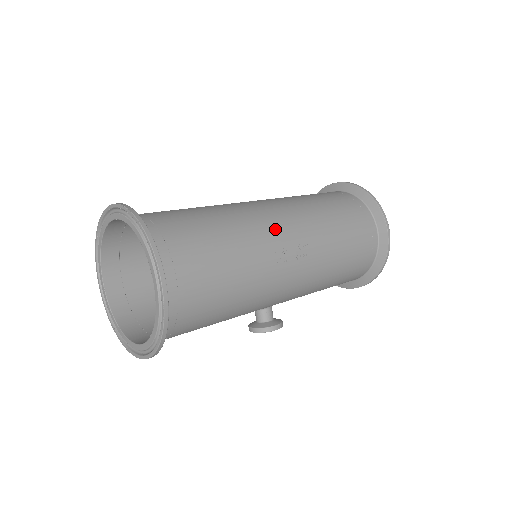
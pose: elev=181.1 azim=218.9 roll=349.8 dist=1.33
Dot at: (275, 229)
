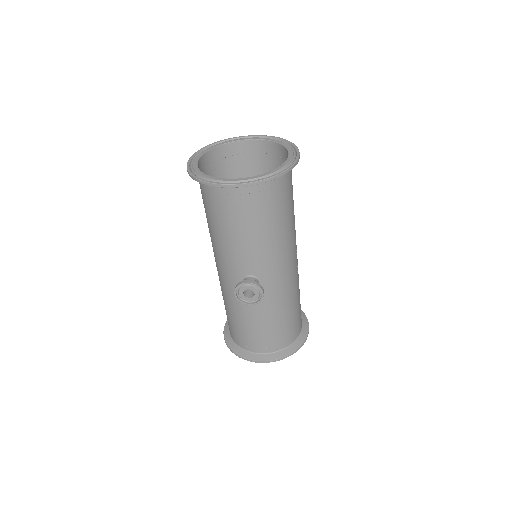
Dot at: occluded
